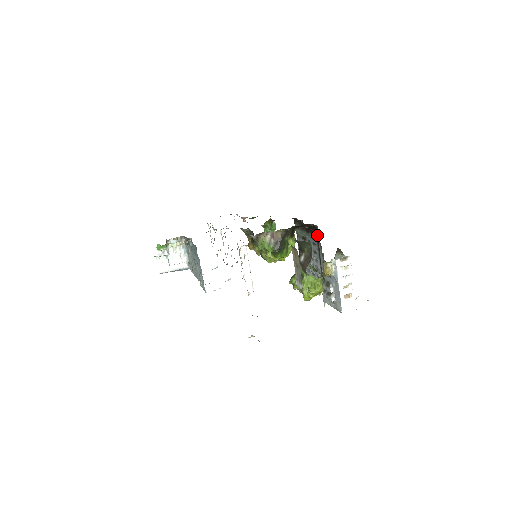
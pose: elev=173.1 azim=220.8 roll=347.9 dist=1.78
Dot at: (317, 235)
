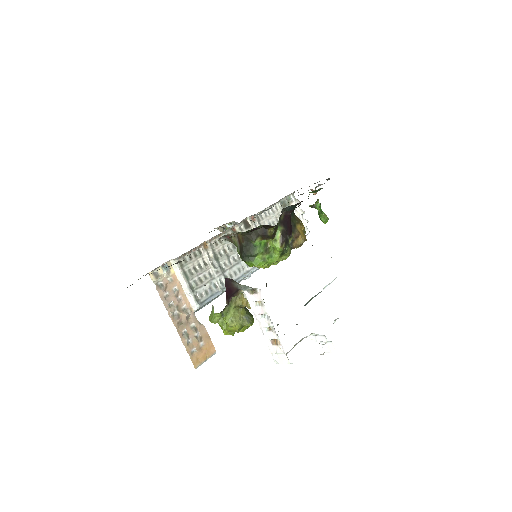
Dot at: occluded
